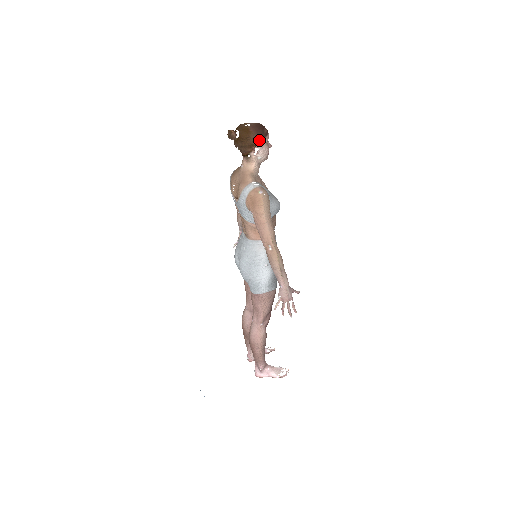
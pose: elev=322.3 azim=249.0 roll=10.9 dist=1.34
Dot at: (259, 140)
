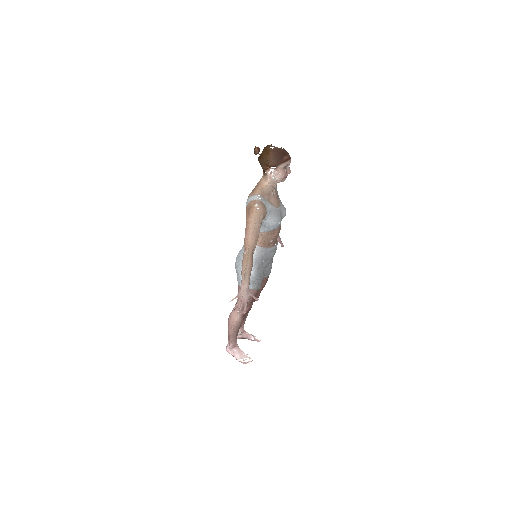
Dot at: (275, 163)
